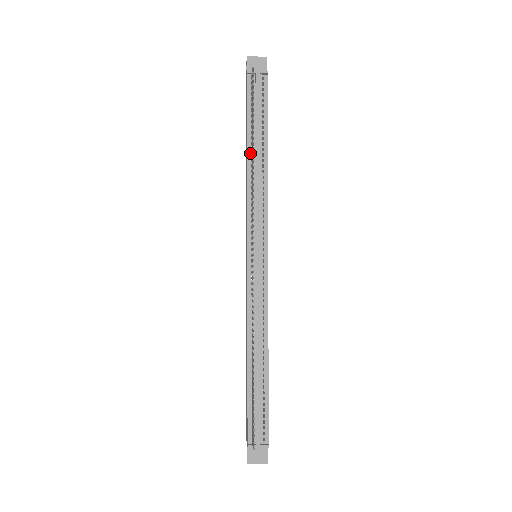
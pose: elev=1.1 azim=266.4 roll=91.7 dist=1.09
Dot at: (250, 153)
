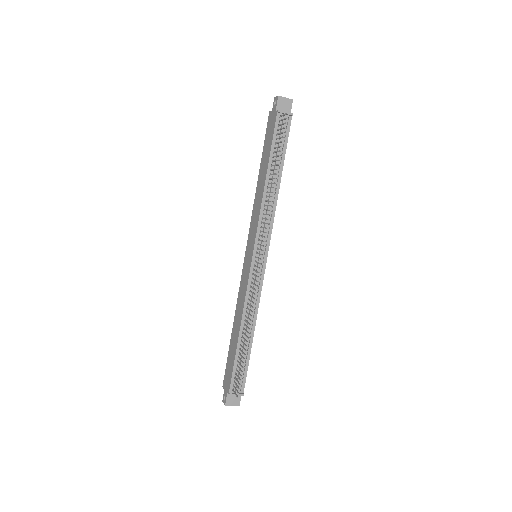
Dot at: (268, 177)
